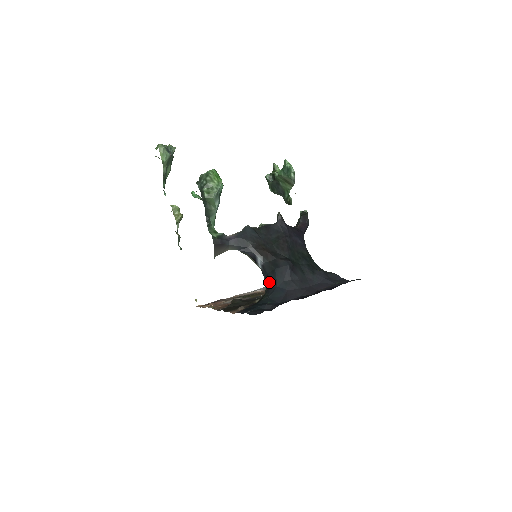
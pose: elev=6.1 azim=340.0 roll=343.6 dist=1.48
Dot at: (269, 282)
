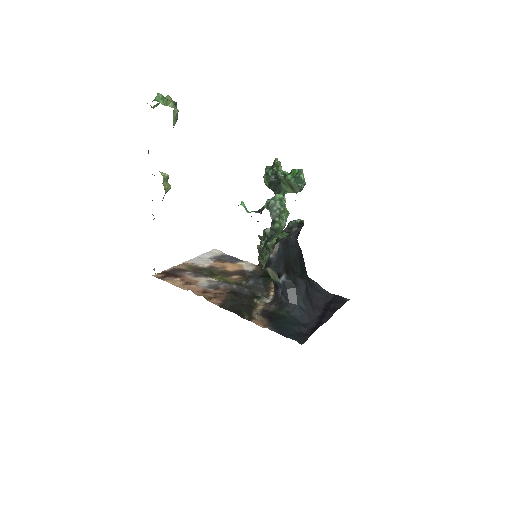
Dot at: (288, 298)
